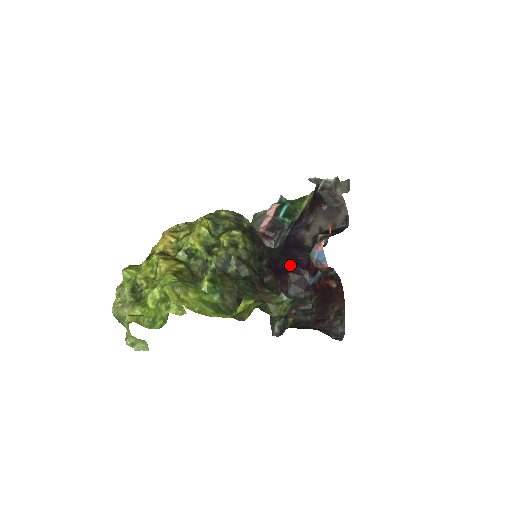
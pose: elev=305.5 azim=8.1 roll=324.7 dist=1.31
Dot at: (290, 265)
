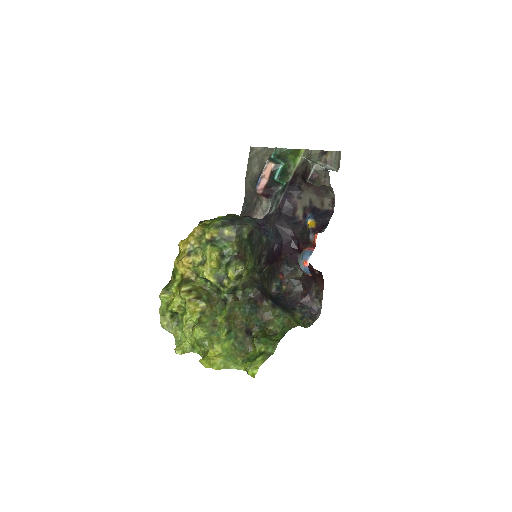
Dot at: (284, 246)
